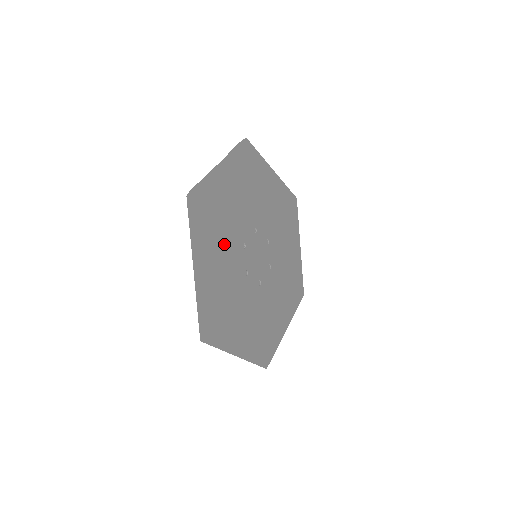
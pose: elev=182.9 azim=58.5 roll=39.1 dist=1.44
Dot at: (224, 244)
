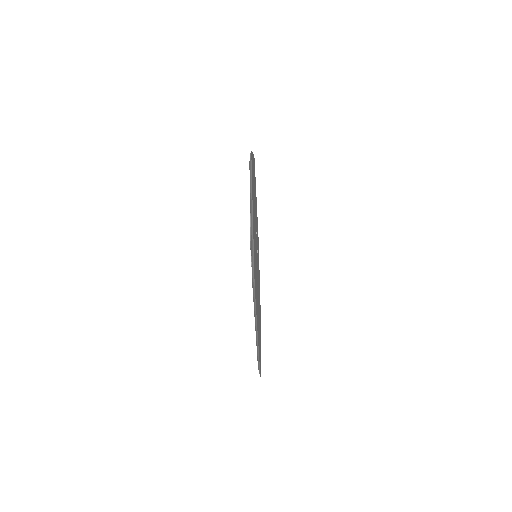
Dot at: occluded
